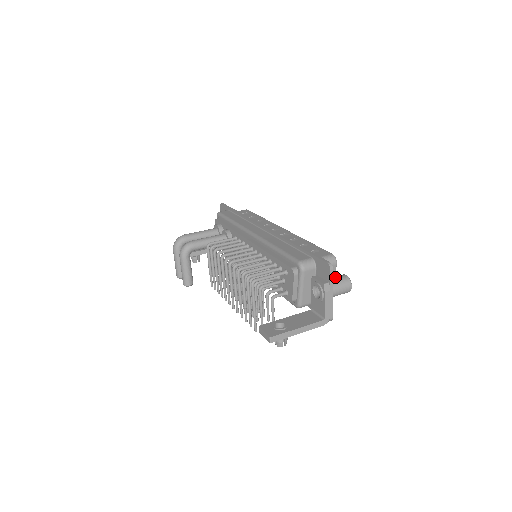
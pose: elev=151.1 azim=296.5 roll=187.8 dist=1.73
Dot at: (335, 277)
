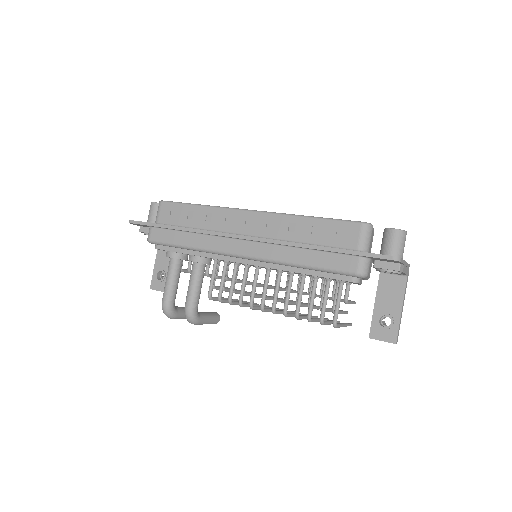
Dot at: (389, 243)
